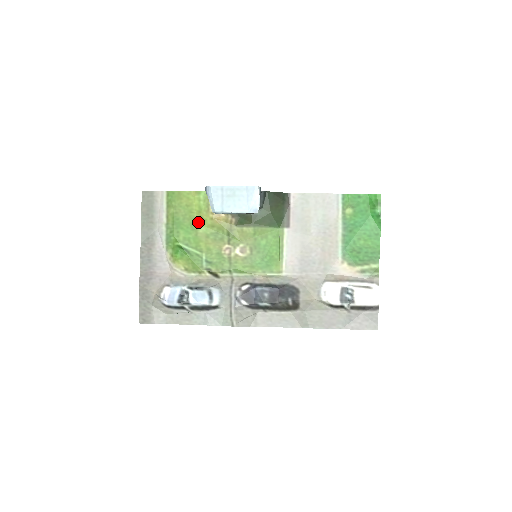
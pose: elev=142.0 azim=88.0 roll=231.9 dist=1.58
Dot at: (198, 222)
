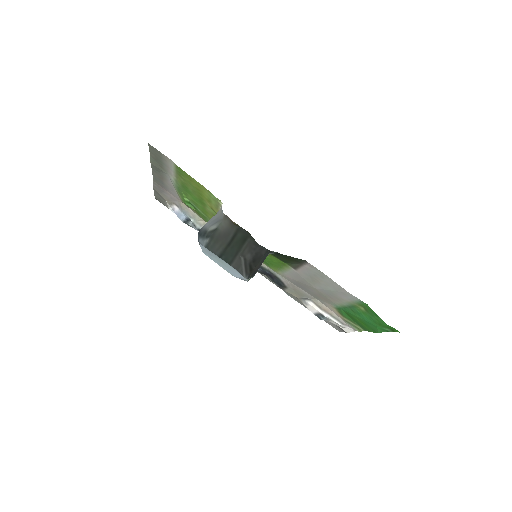
Dot at: (207, 204)
